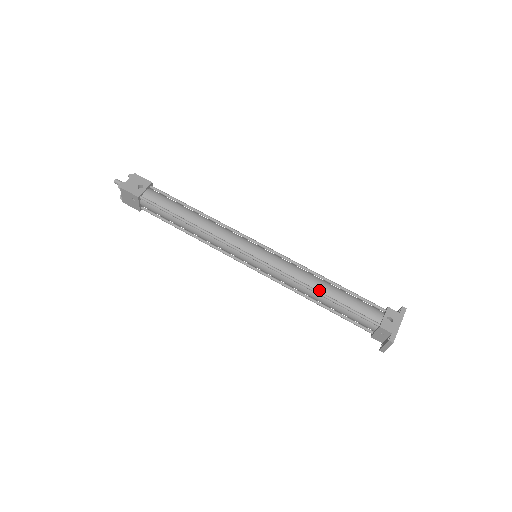
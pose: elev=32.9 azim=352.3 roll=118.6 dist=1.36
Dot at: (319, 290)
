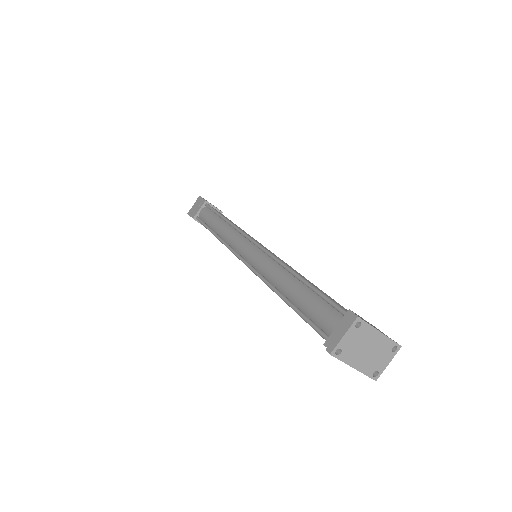
Dot at: occluded
